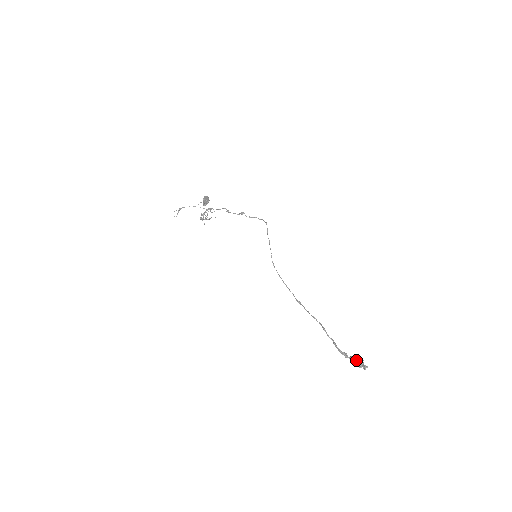
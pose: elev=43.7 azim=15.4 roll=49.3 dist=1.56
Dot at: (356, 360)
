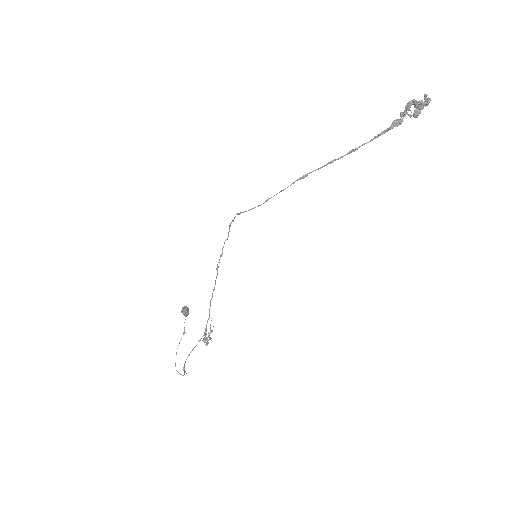
Dot at: (407, 106)
